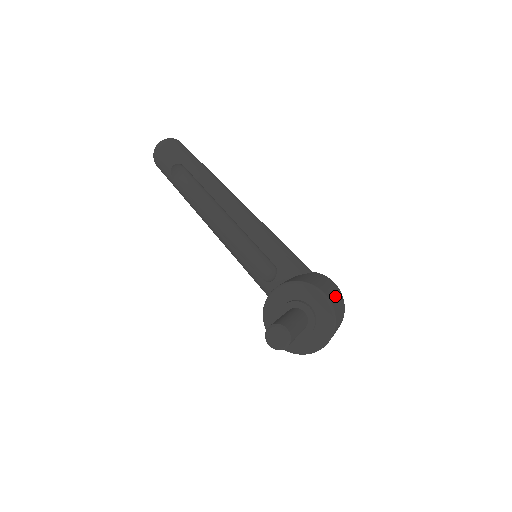
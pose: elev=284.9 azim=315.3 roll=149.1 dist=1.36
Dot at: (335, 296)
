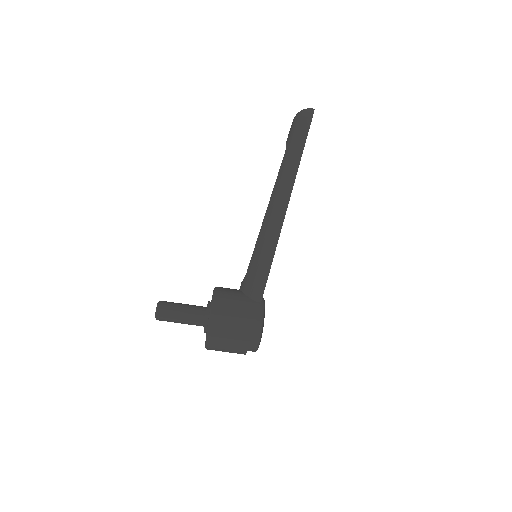
Dot at: (229, 330)
